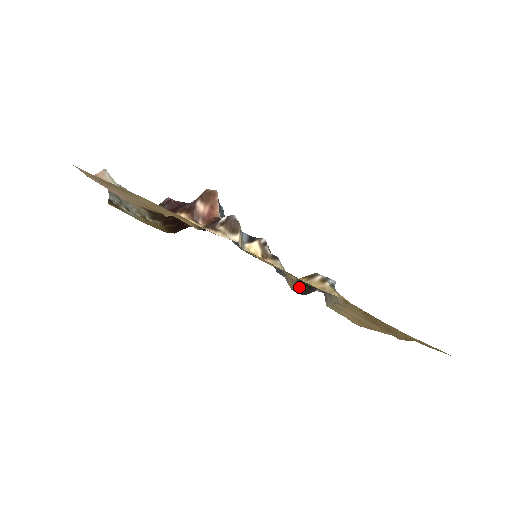
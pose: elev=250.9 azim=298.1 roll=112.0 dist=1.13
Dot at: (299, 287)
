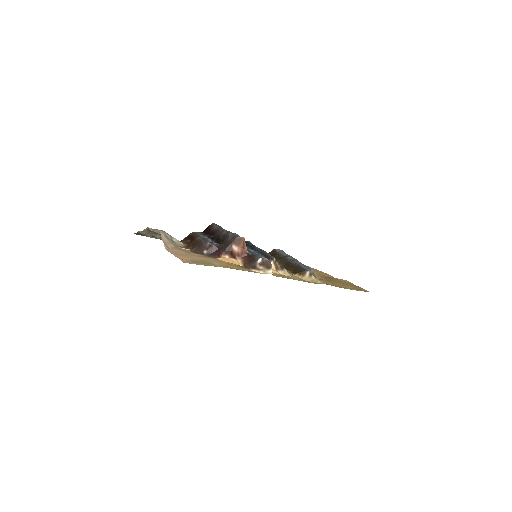
Dot at: occluded
